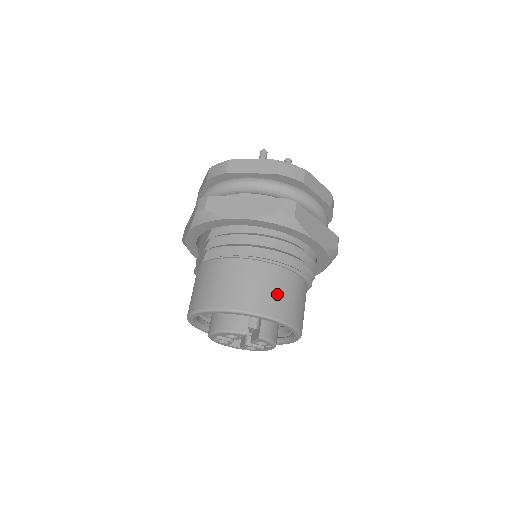
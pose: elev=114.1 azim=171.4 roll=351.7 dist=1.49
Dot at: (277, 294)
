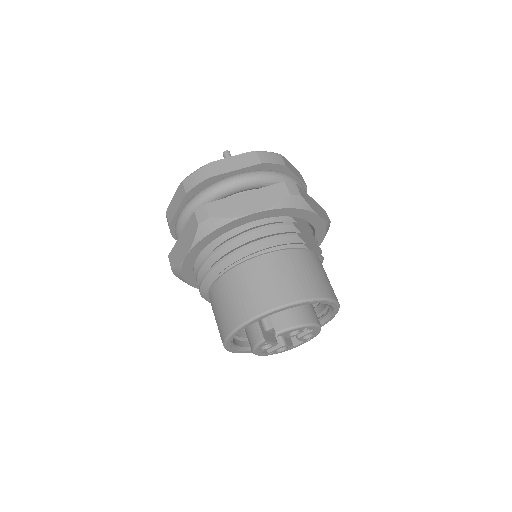
Dot at: (253, 290)
